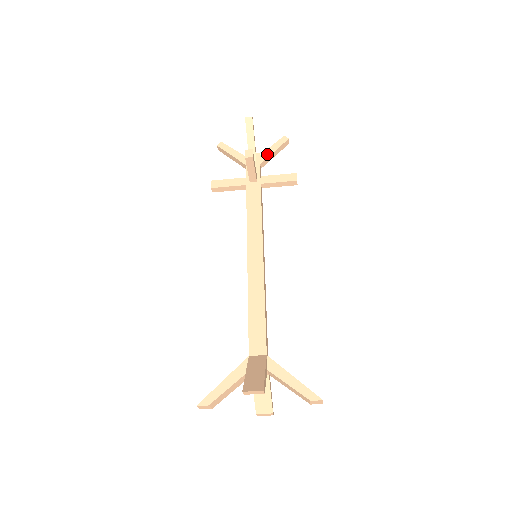
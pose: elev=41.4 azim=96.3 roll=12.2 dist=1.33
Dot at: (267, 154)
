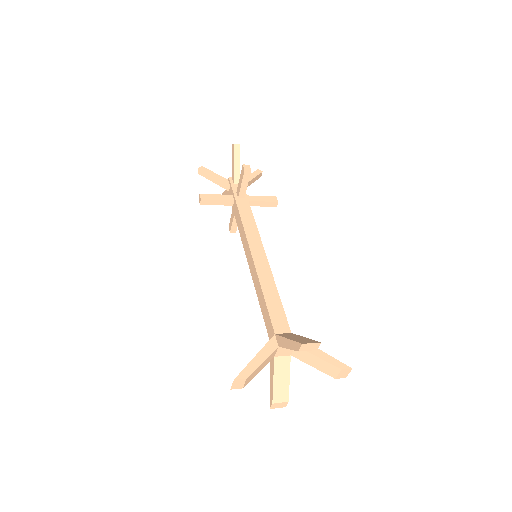
Dot at: occluded
